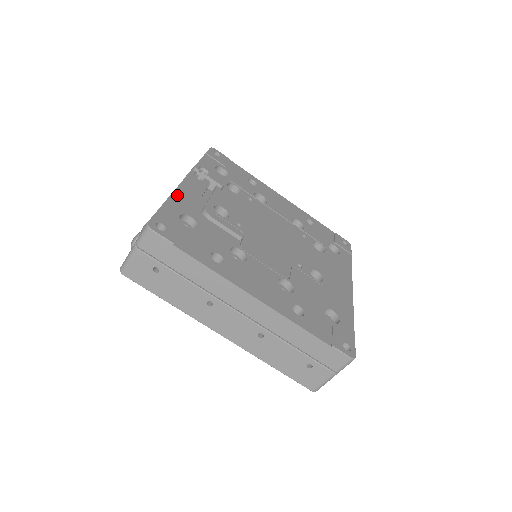
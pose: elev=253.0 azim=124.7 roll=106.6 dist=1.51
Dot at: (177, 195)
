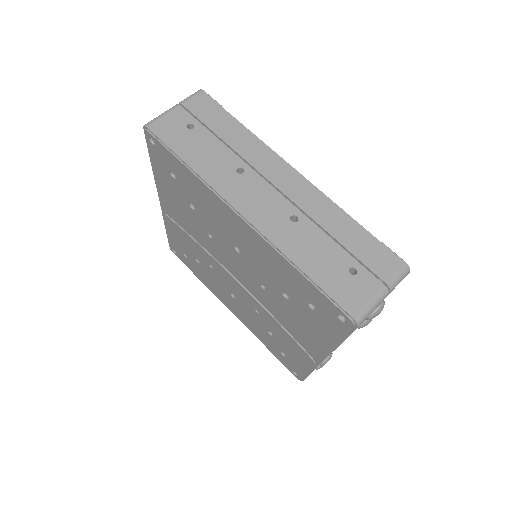
Dot at: occluded
